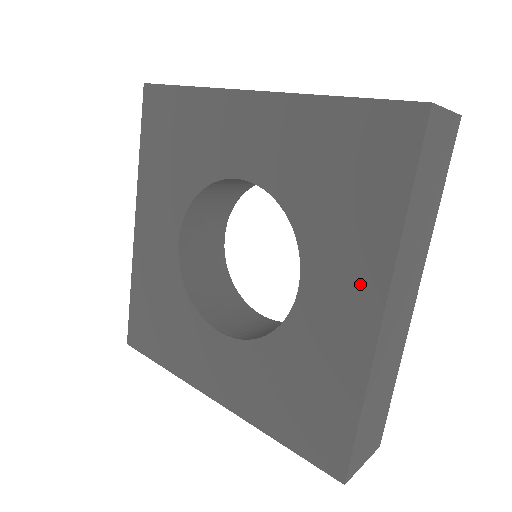
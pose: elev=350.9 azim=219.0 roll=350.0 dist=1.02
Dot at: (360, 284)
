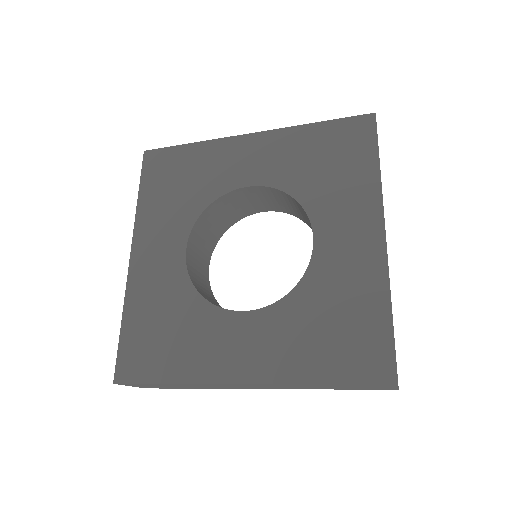
Dot at: (362, 219)
